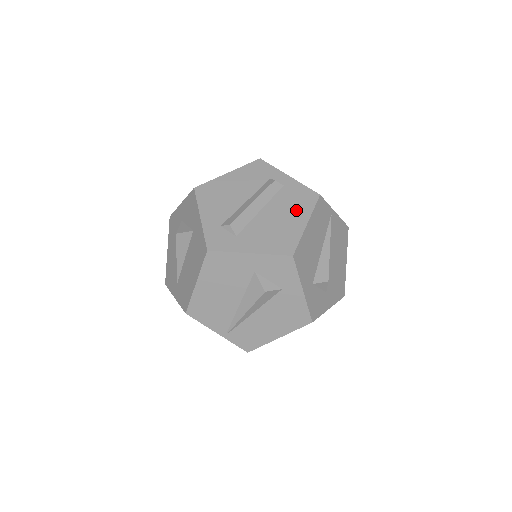
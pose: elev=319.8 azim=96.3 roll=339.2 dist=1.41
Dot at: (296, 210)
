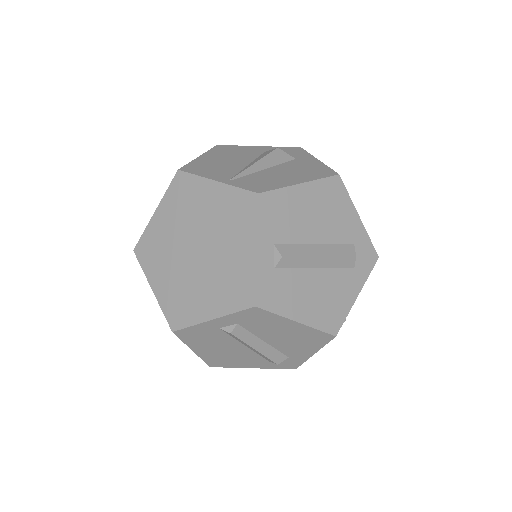
Dot at: occluded
